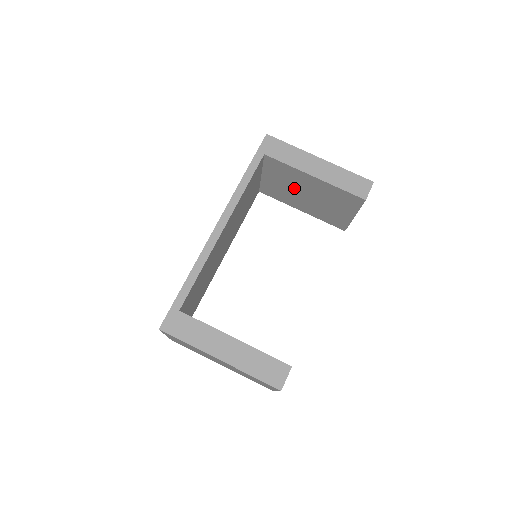
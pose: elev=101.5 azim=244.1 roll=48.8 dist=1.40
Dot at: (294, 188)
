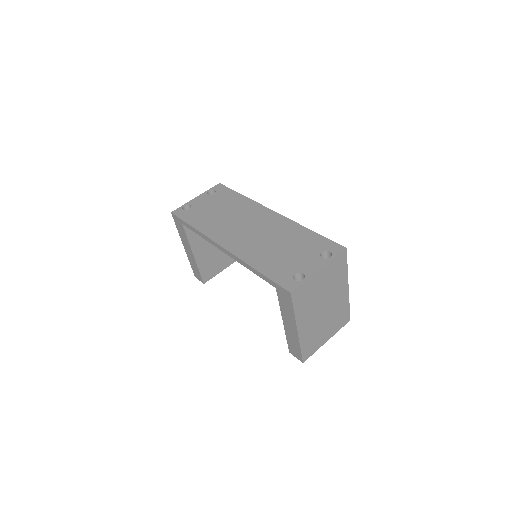
Dot at: occluded
